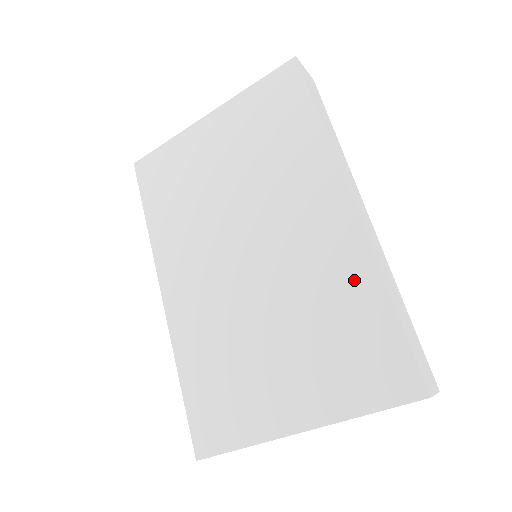
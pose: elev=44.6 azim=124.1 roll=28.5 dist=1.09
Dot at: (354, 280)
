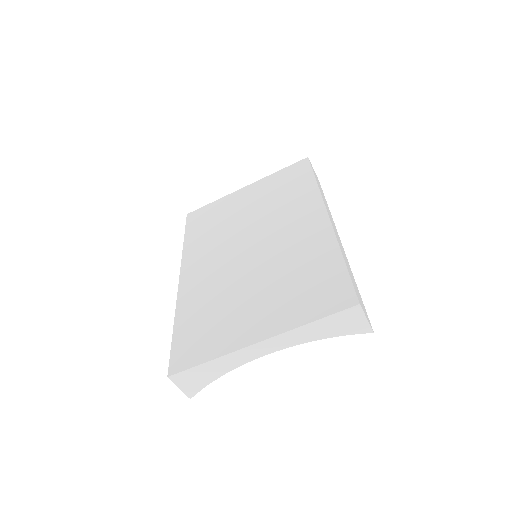
Dot at: (320, 250)
